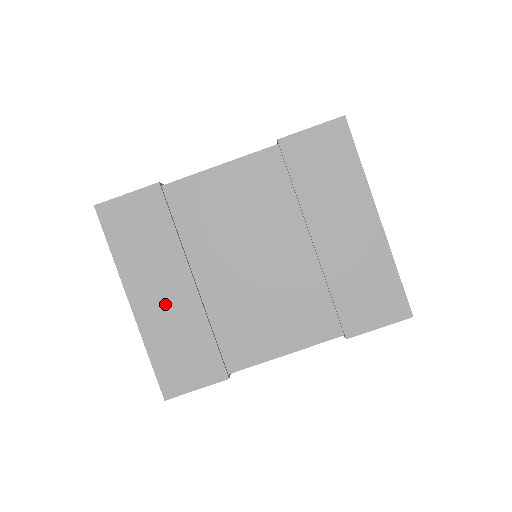
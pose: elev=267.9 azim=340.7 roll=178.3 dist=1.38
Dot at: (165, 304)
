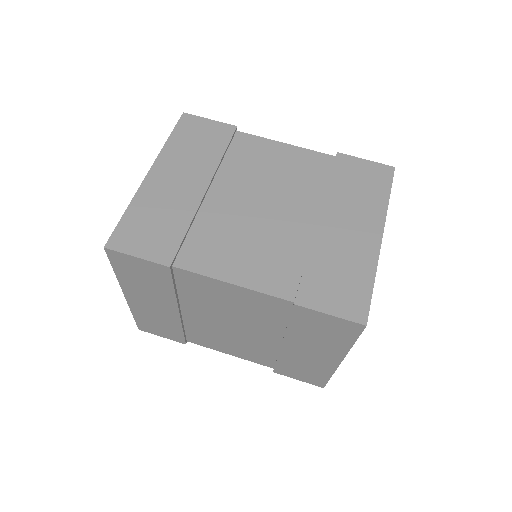
Dot at: (173, 188)
